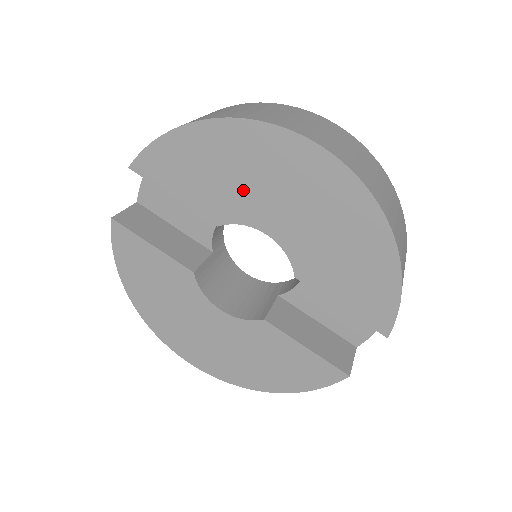
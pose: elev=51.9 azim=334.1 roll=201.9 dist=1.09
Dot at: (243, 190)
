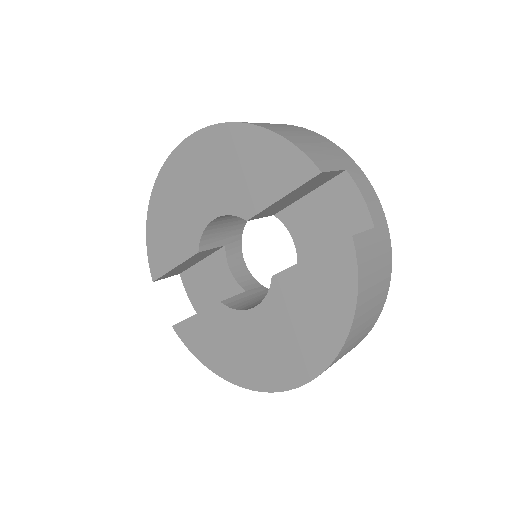
Dot at: (185, 215)
